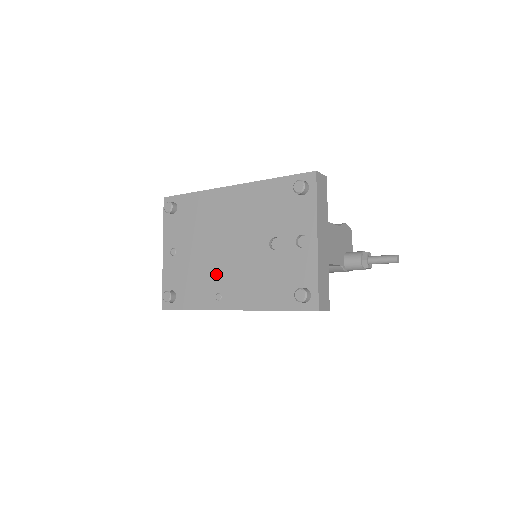
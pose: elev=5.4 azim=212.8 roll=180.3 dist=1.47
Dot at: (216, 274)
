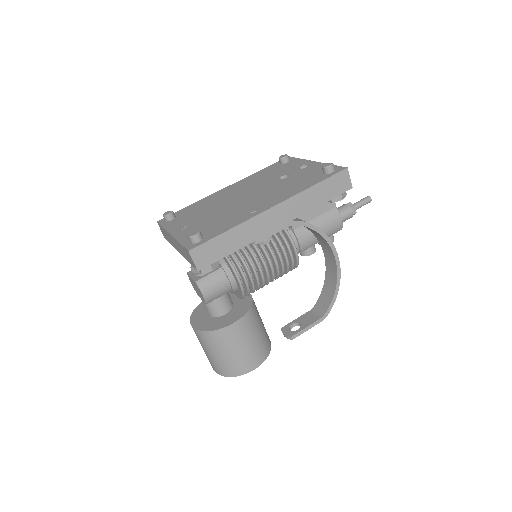
Dot at: (241, 208)
